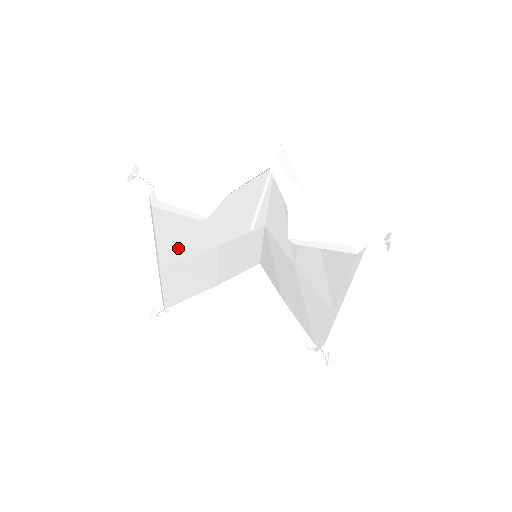
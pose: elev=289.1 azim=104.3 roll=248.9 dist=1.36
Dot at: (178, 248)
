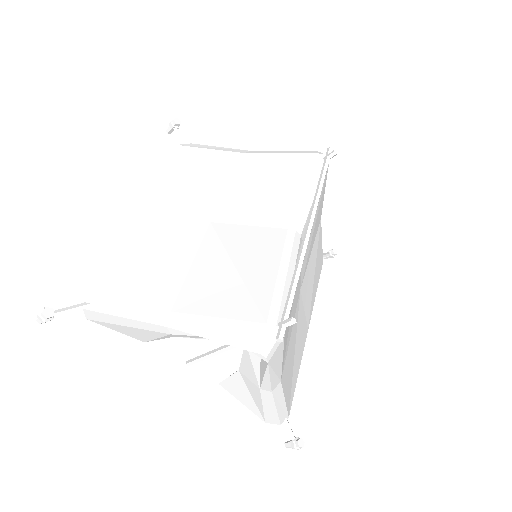
Dot at: occluded
